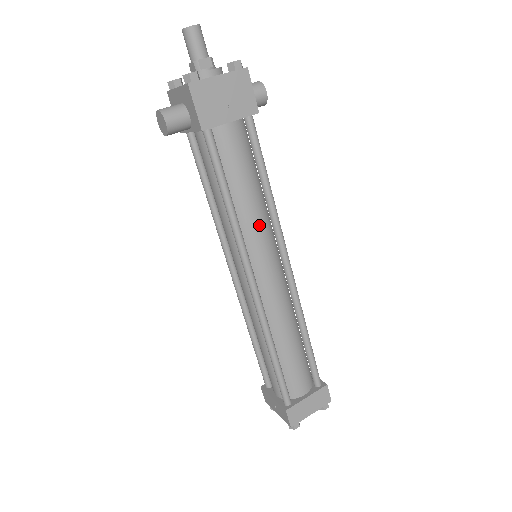
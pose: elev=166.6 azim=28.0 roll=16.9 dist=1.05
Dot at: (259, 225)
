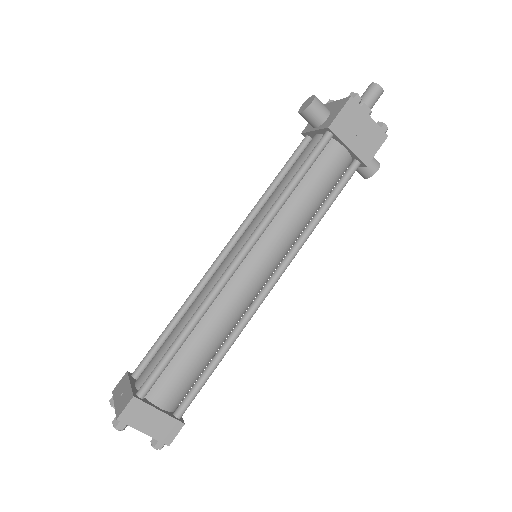
Dot at: (289, 229)
